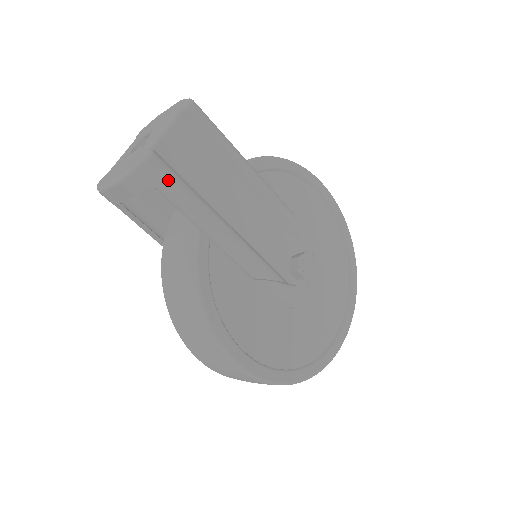
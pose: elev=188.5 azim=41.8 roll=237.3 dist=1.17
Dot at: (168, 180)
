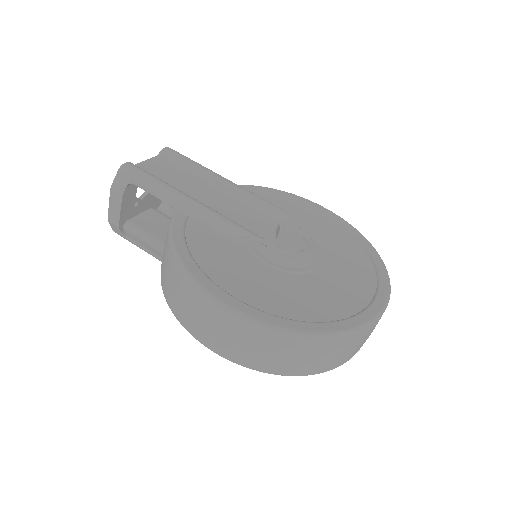
Dot at: (141, 174)
